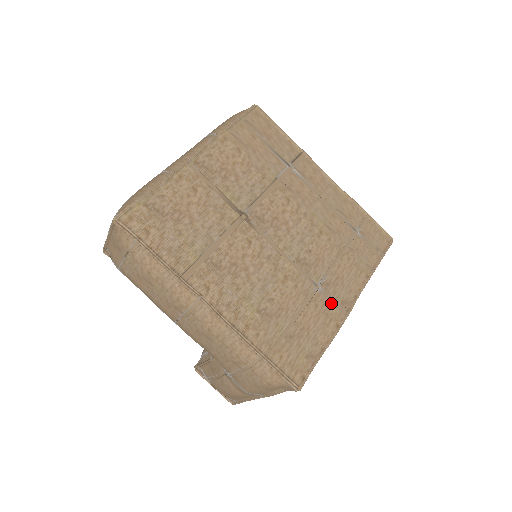
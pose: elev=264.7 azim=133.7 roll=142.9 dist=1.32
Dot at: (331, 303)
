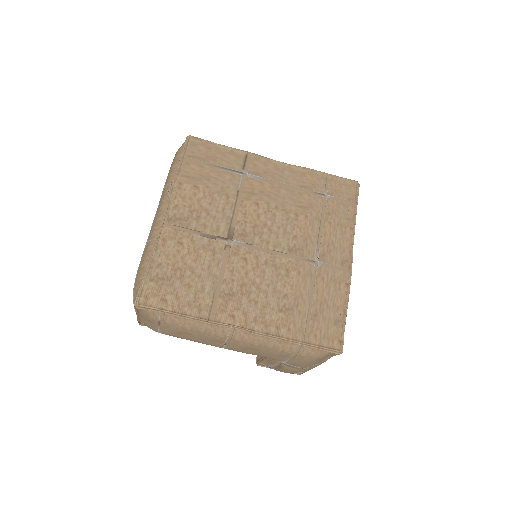
Dot at: (333, 269)
